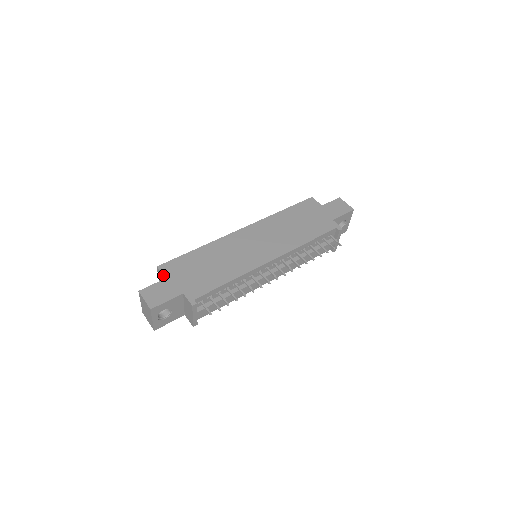
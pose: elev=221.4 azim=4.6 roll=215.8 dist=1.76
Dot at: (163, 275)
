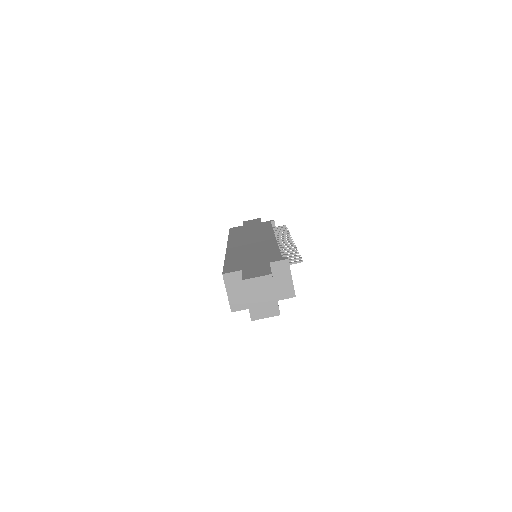
Dot at: (237, 271)
